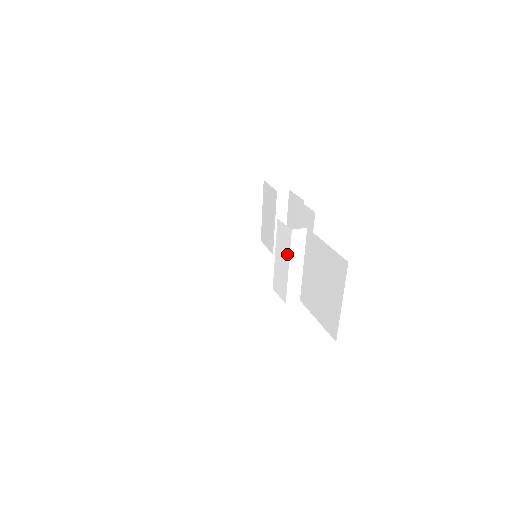
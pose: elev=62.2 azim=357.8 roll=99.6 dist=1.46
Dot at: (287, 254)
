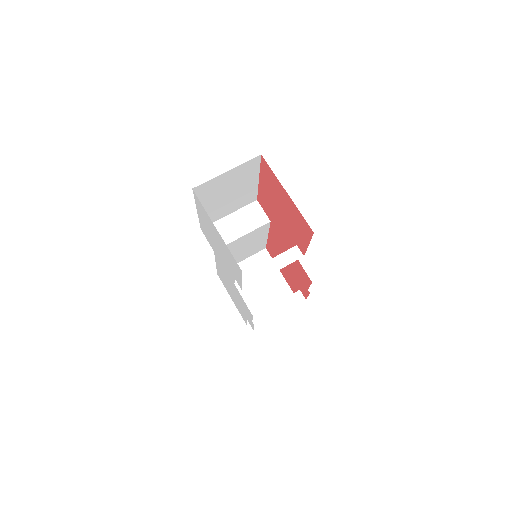
Dot at: (276, 257)
